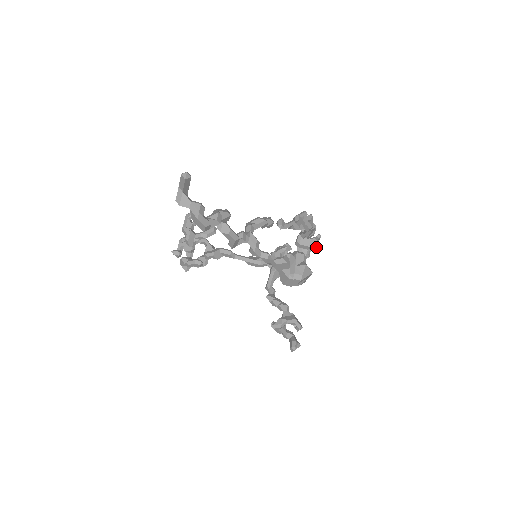
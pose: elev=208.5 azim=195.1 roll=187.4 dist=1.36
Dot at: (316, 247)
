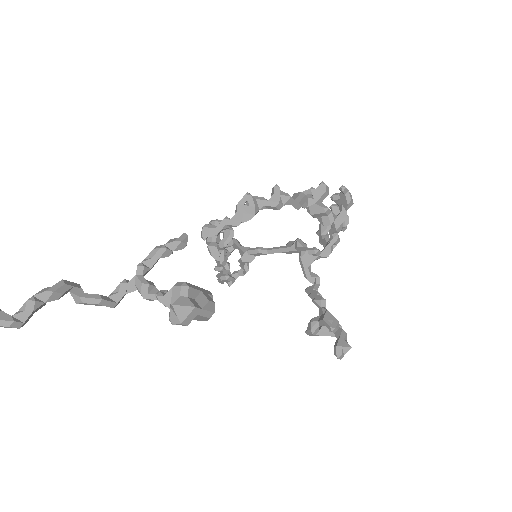
Dot at: (351, 201)
